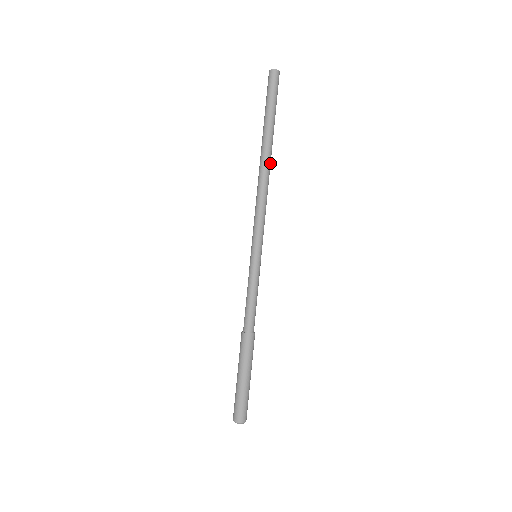
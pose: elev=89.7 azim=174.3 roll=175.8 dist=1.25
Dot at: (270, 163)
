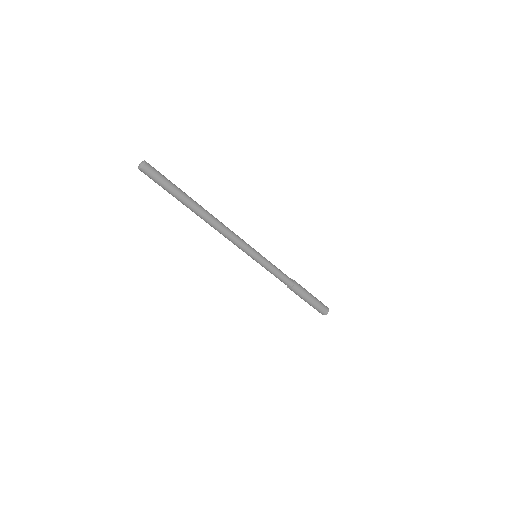
Dot at: (207, 215)
